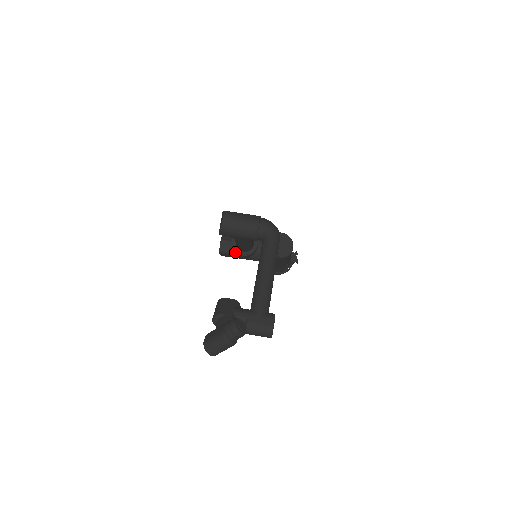
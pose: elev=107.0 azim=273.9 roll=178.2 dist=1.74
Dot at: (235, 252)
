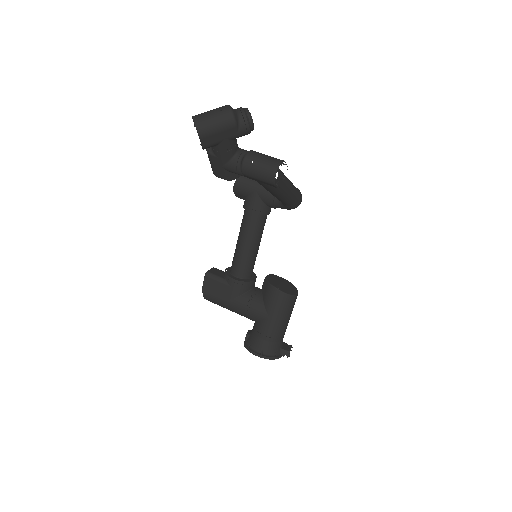
Dot at: (225, 278)
